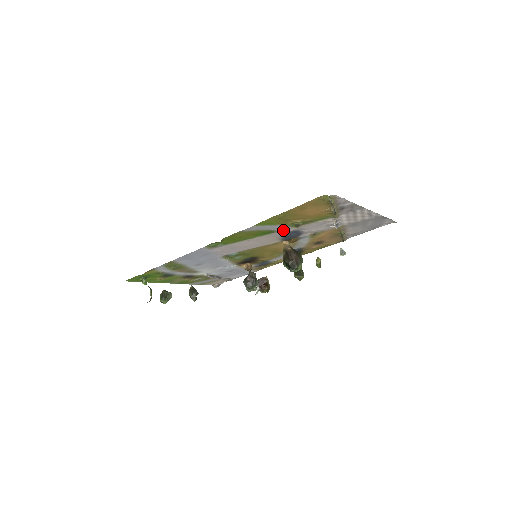
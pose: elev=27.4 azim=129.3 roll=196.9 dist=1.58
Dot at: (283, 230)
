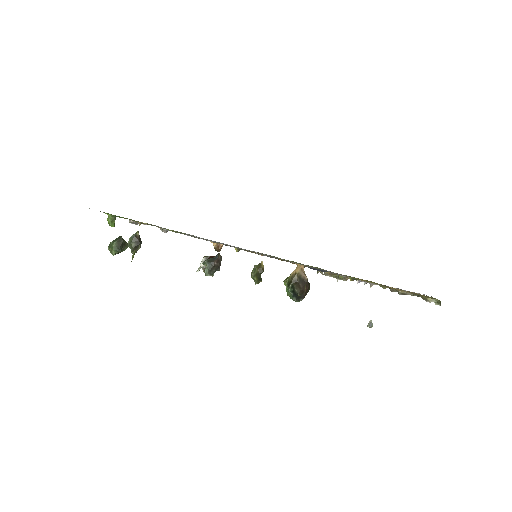
Dot at: (335, 273)
